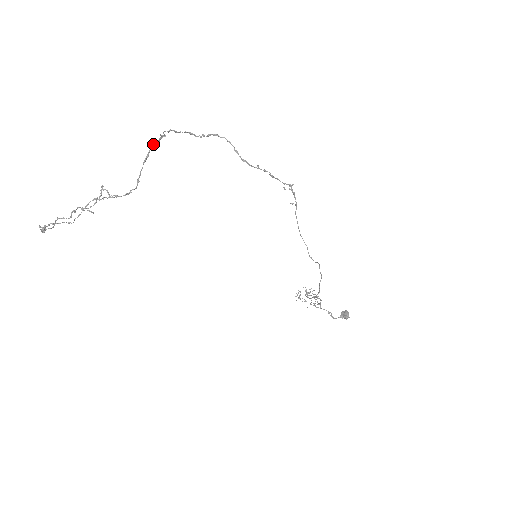
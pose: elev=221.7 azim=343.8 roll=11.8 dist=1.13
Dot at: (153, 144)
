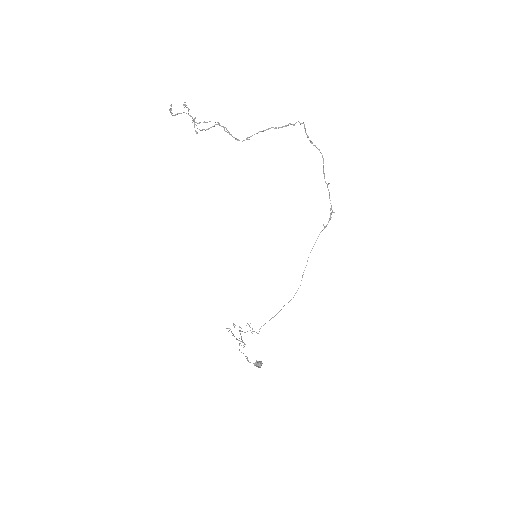
Dot at: occluded
